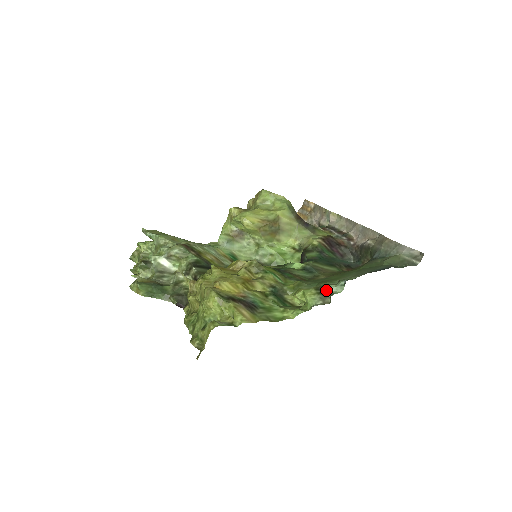
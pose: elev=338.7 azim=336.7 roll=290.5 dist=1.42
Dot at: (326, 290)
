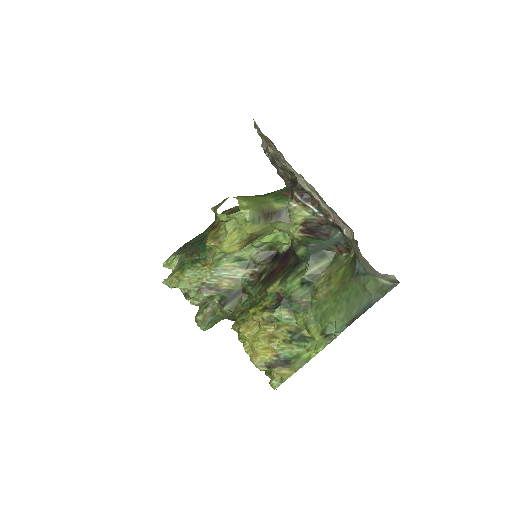
Dot at: (329, 334)
